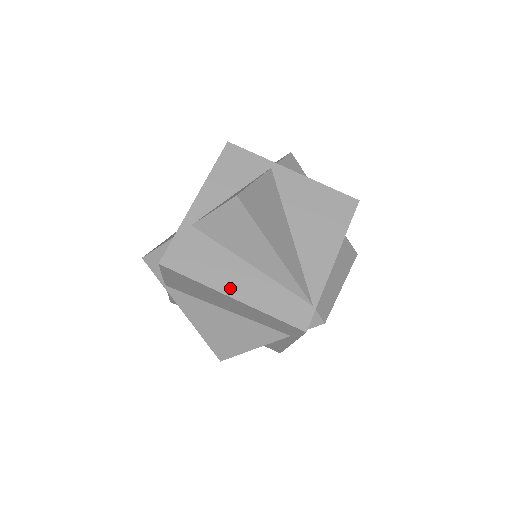
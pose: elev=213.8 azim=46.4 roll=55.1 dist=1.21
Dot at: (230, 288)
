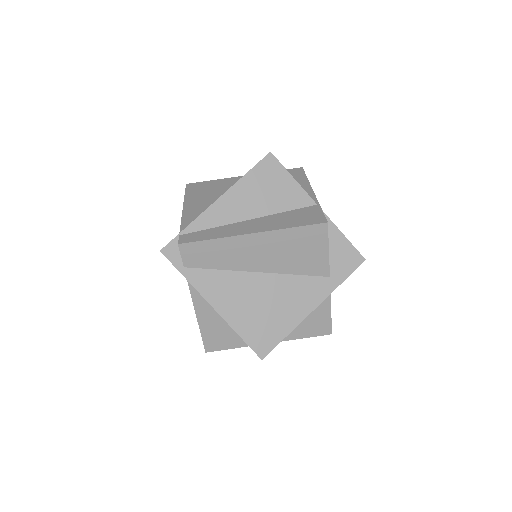
Dot at: occluded
